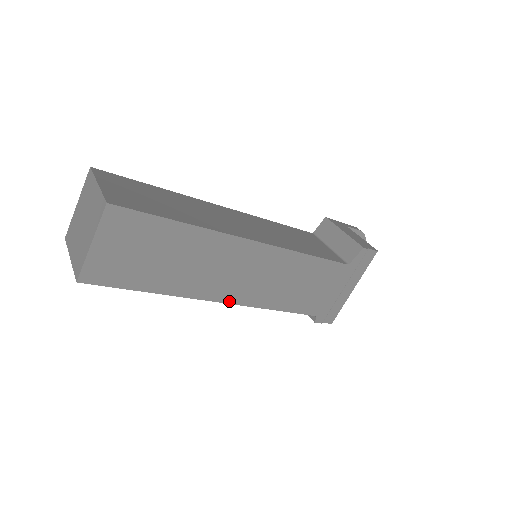
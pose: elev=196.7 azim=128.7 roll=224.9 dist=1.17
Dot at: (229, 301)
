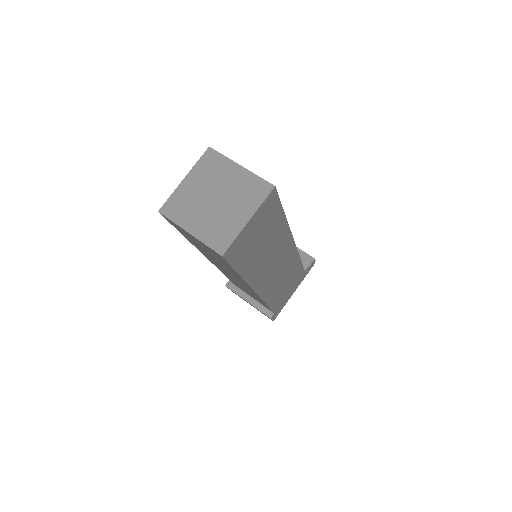
Dot at: (258, 292)
